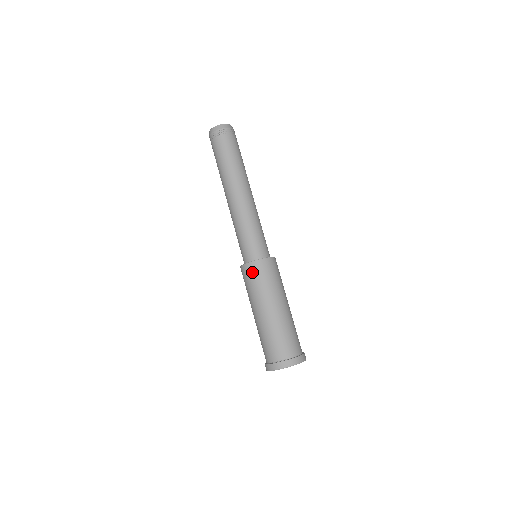
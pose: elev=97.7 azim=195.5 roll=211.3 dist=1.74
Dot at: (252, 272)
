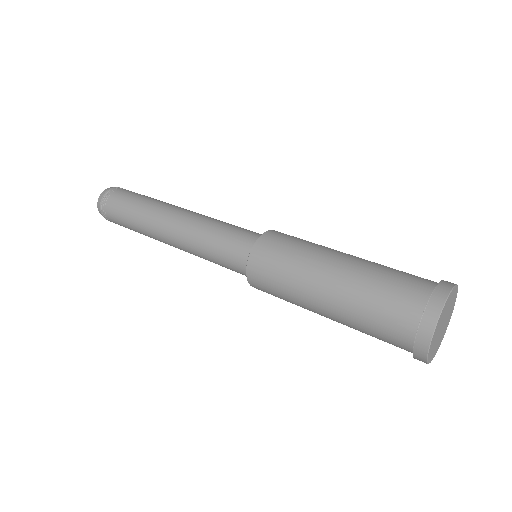
Dot at: (262, 262)
